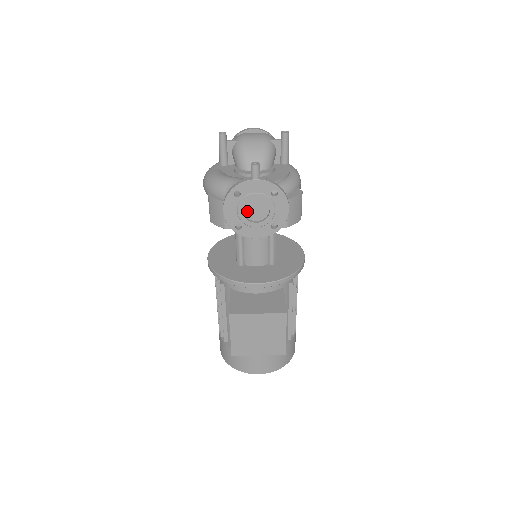
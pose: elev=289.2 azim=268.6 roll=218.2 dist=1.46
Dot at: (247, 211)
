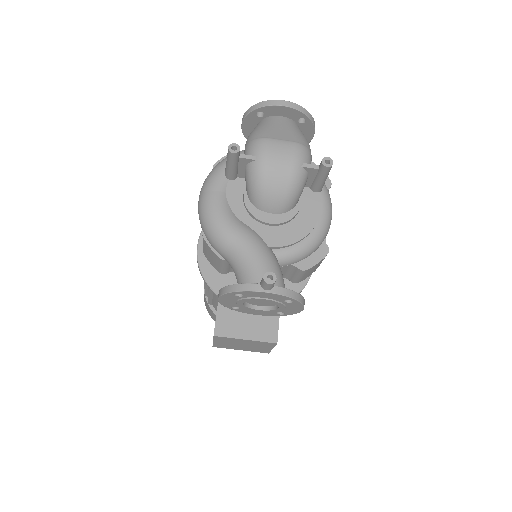
Dot at: occluded
